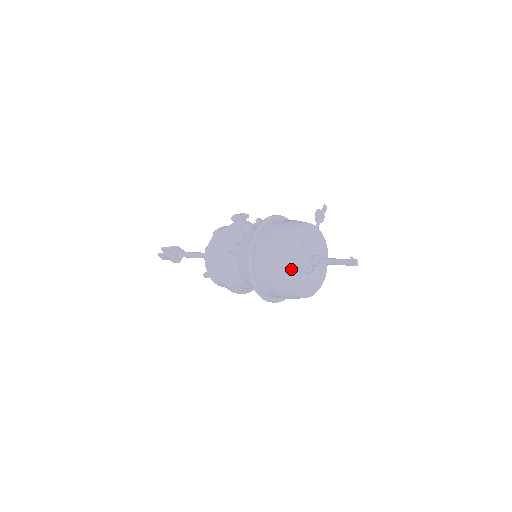
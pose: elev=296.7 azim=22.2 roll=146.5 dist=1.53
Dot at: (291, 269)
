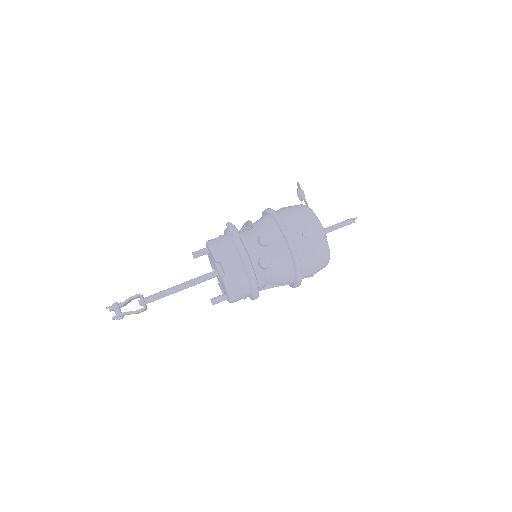
Dot at: occluded
